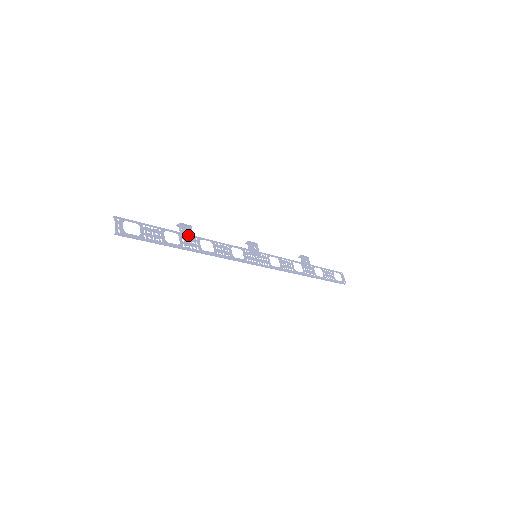
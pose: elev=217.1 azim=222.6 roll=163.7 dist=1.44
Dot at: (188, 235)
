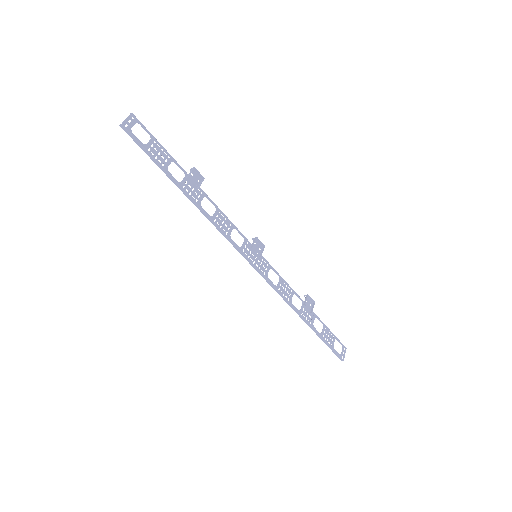
Dot at: (196, 184)
